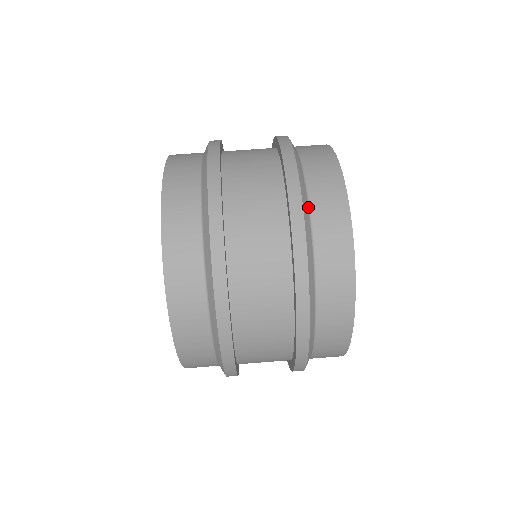
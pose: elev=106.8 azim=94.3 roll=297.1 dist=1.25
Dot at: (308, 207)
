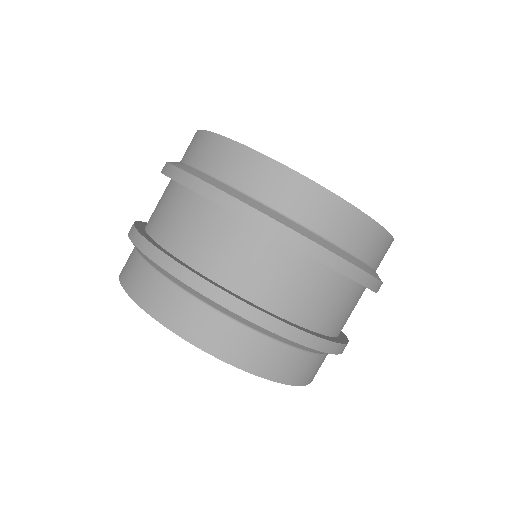
Dot at: (287, 219)
